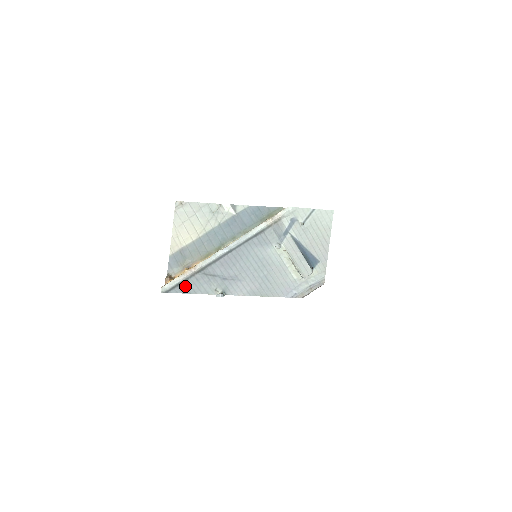
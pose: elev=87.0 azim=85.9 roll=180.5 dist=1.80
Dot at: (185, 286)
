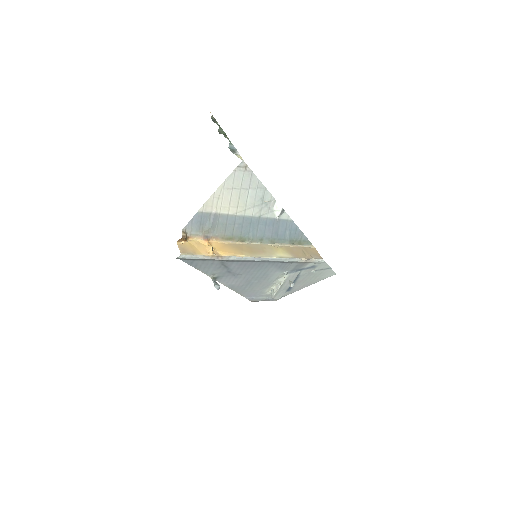
Dot at: (198, 262)
